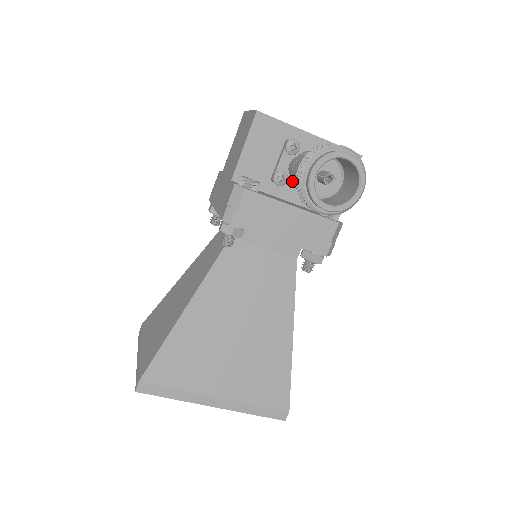
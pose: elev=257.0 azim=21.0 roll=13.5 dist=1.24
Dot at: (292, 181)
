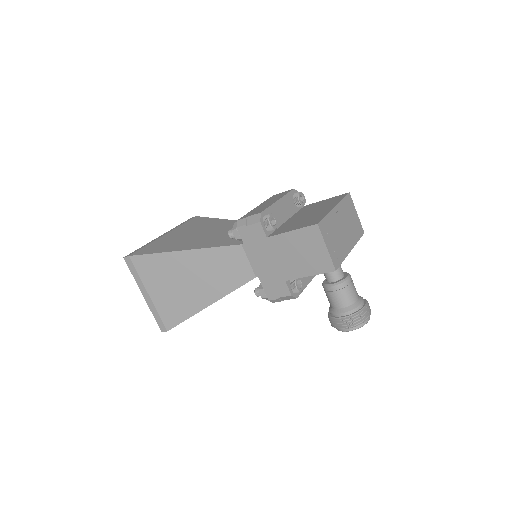
Dot at: (324, 289)
